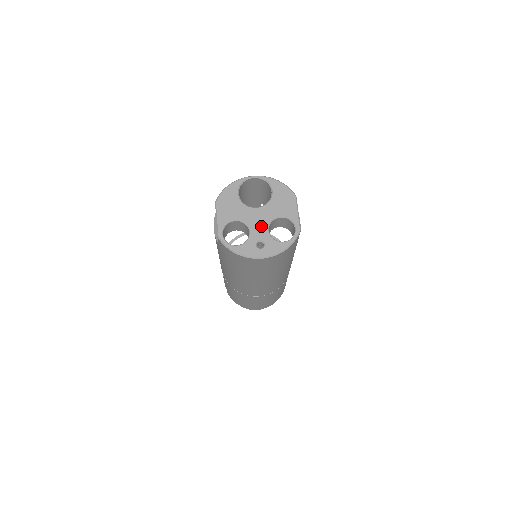
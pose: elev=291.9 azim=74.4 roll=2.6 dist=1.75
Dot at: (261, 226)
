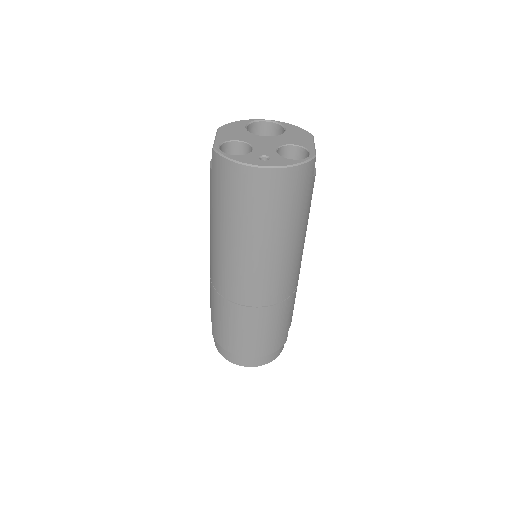
Dot at: (268, 147)
